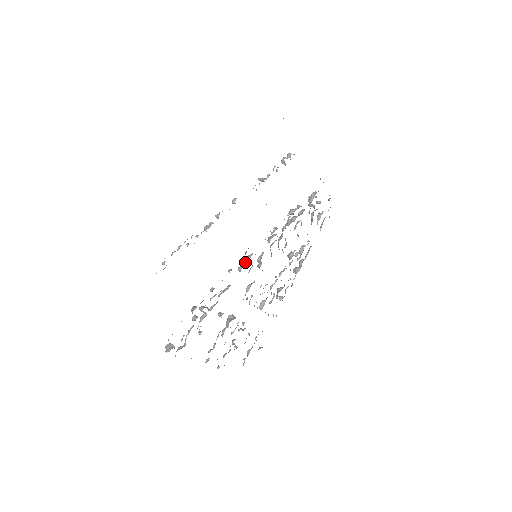
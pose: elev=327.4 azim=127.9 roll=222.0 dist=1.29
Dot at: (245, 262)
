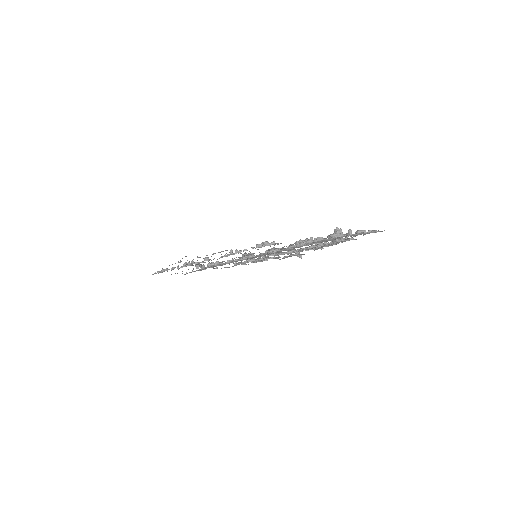
Dot at: occluded
